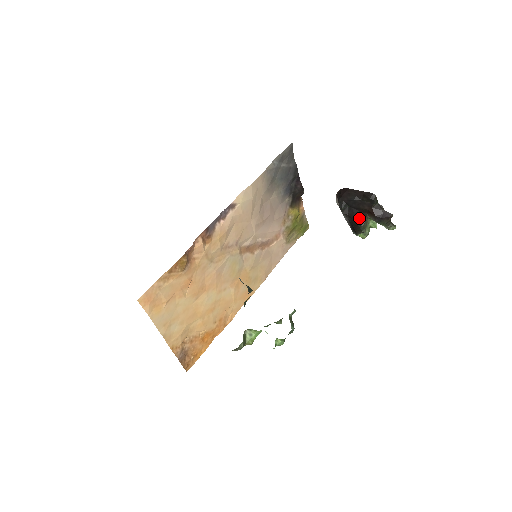
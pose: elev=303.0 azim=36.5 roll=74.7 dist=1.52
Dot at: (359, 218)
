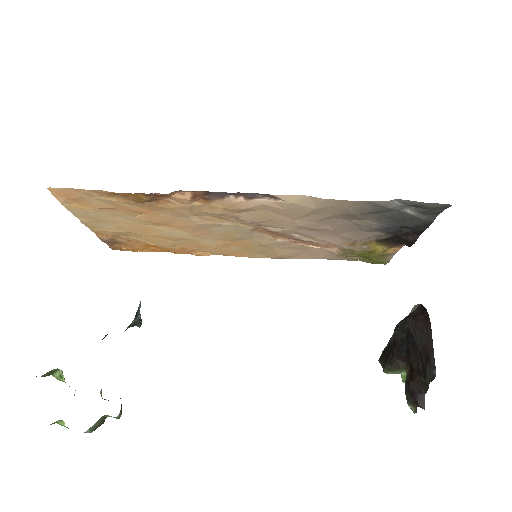
Dot at: (398, 358)
